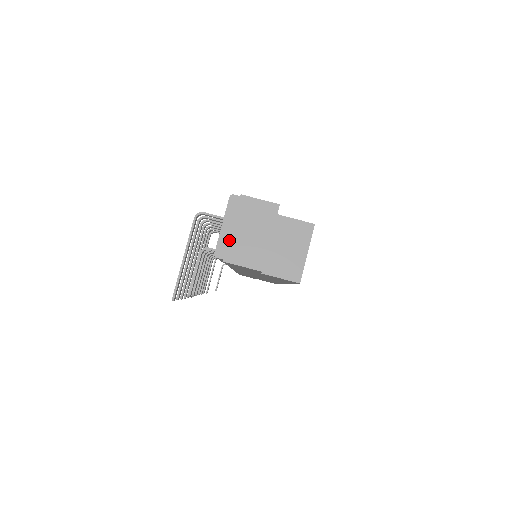
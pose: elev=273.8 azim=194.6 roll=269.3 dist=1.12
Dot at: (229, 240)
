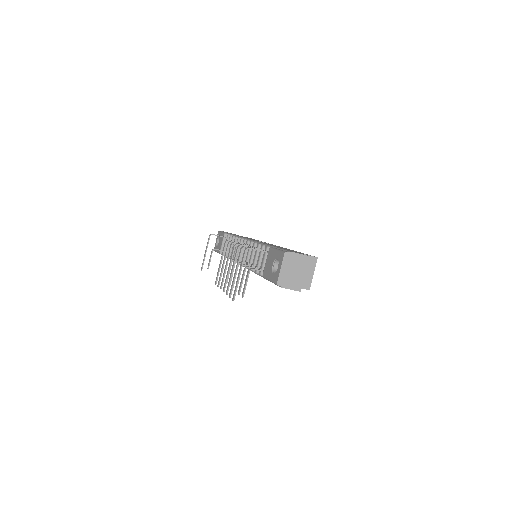
Dot at: (284, 276)
